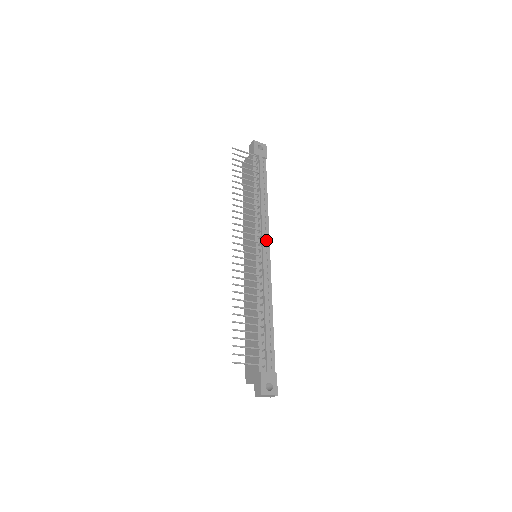
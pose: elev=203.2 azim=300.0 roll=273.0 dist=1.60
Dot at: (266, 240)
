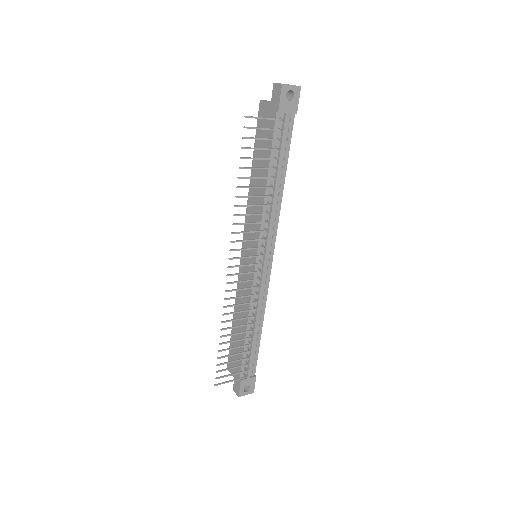
Dot at: (271, 242)
